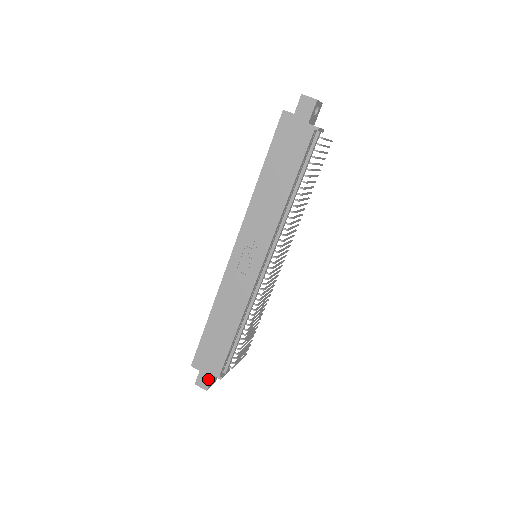
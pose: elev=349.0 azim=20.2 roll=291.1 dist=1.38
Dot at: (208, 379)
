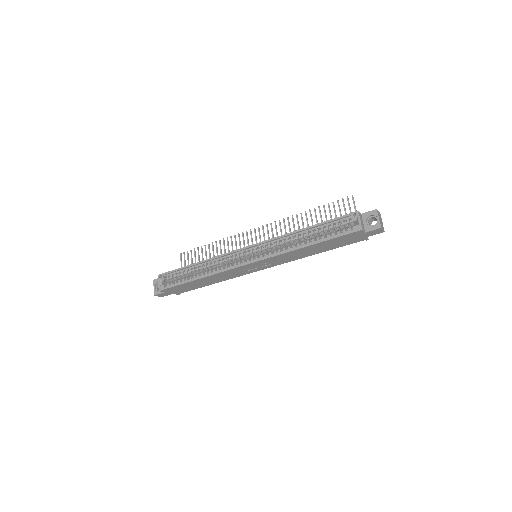
Dot at: occluded
